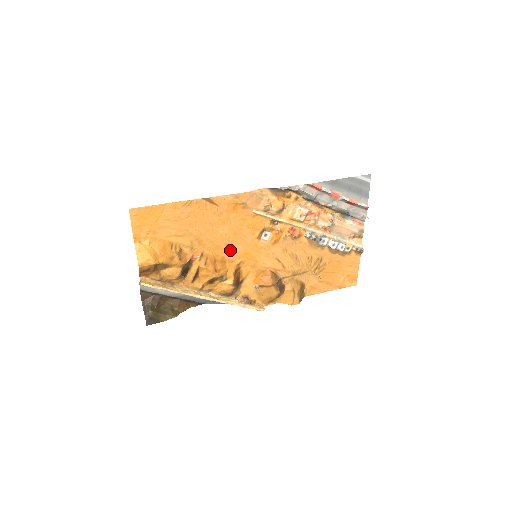
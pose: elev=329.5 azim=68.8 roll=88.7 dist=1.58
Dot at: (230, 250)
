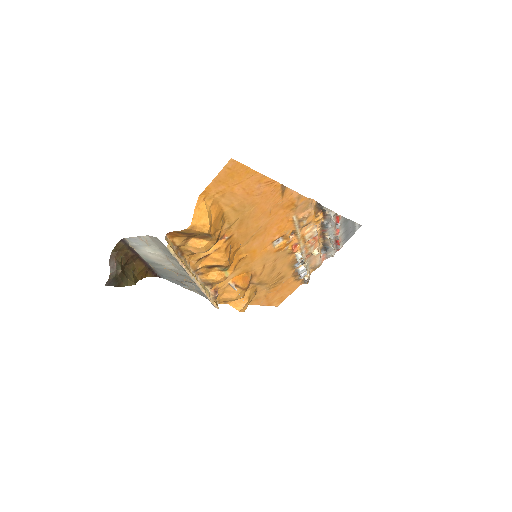
Dot at: (249, 242)
